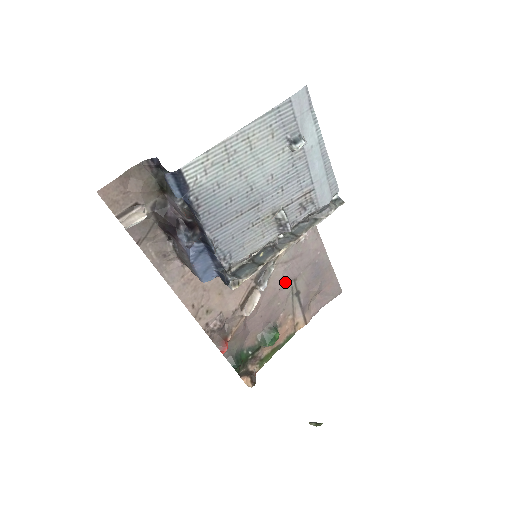
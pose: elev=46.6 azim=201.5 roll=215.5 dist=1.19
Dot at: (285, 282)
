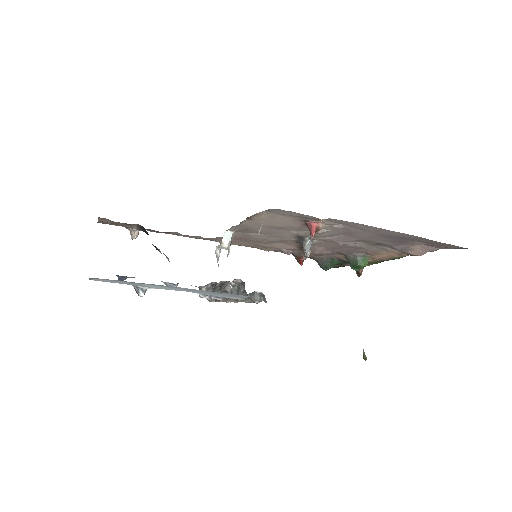
Dot at: (347, 241)
